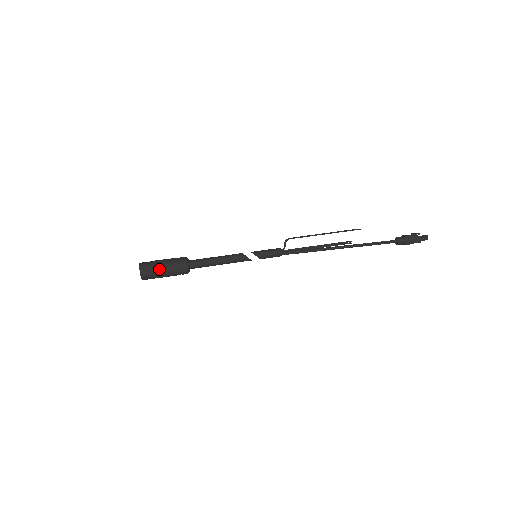
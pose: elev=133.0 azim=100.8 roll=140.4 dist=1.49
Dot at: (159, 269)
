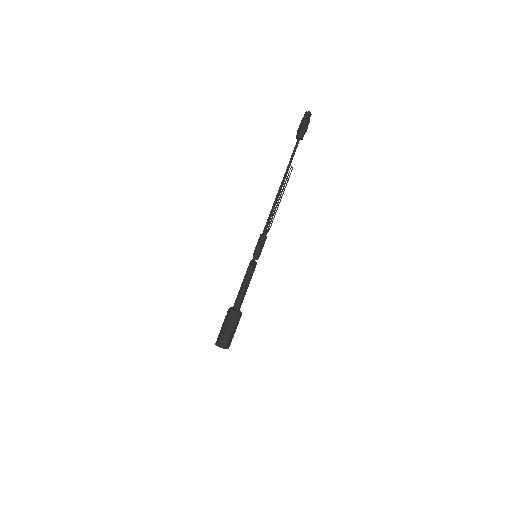
Dot at: occluded
